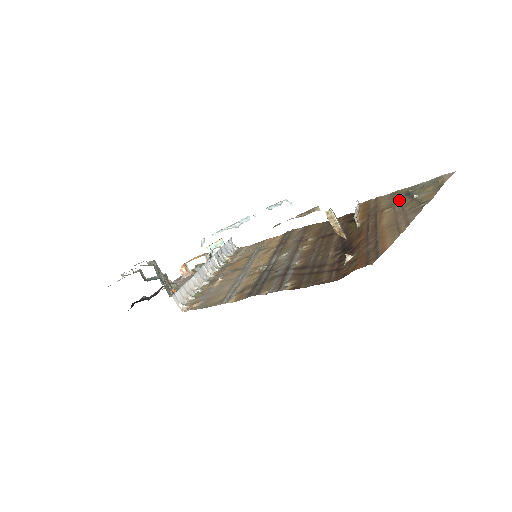
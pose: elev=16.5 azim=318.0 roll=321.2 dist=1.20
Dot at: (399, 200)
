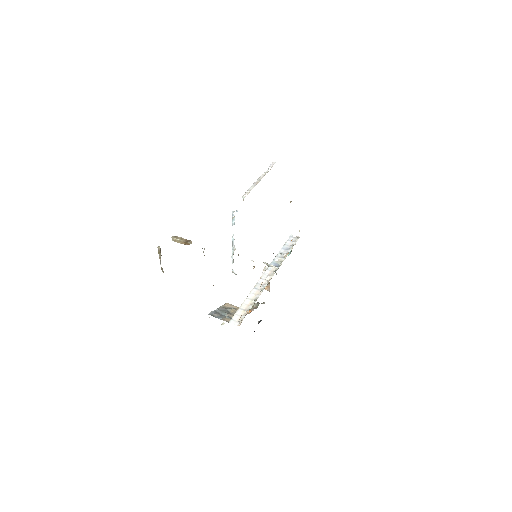
Dot at: occluded
